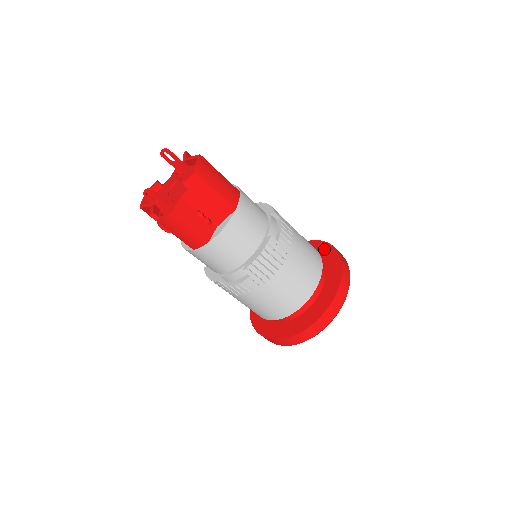
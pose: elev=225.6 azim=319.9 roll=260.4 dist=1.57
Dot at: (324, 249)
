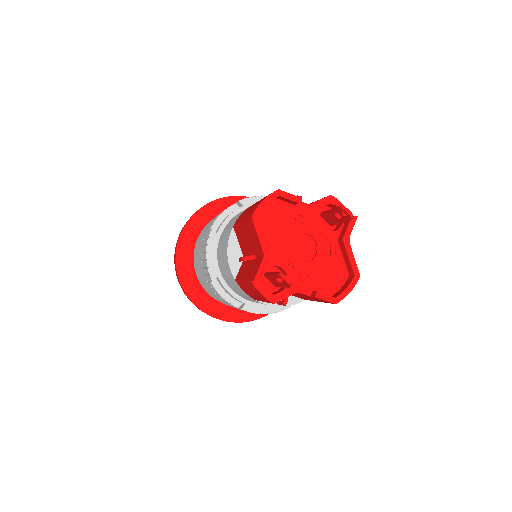
Dot at: occluded
